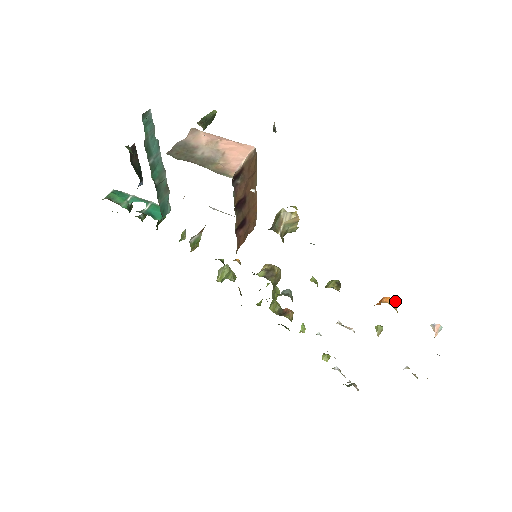
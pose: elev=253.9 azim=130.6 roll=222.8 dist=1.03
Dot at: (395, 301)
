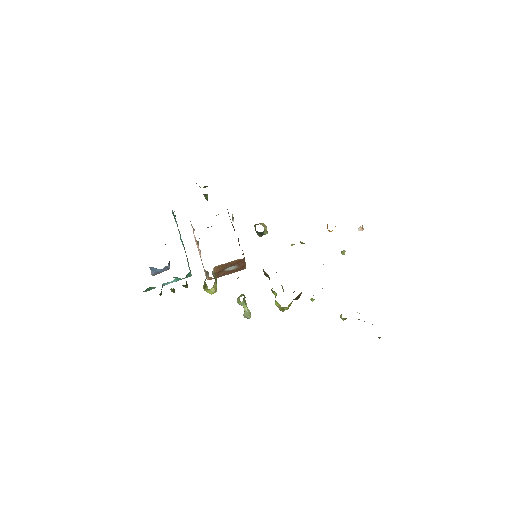
Dot at: occluded
